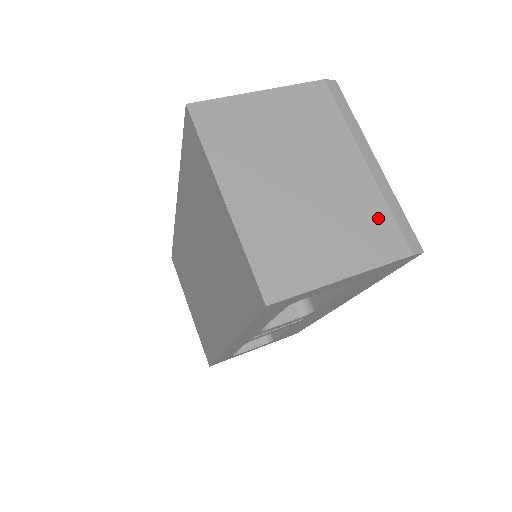
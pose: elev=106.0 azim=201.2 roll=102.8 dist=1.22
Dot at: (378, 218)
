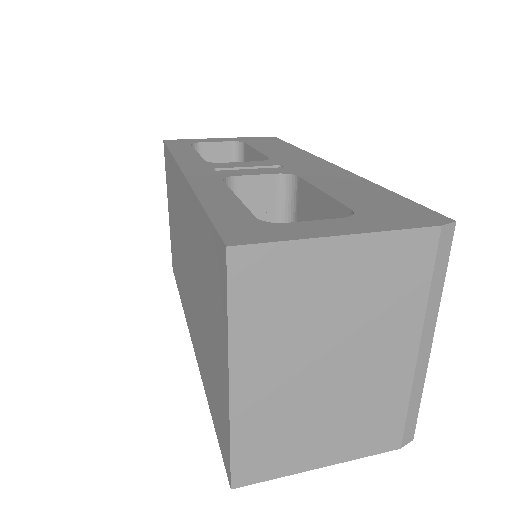
Dot at: (390, 413)
